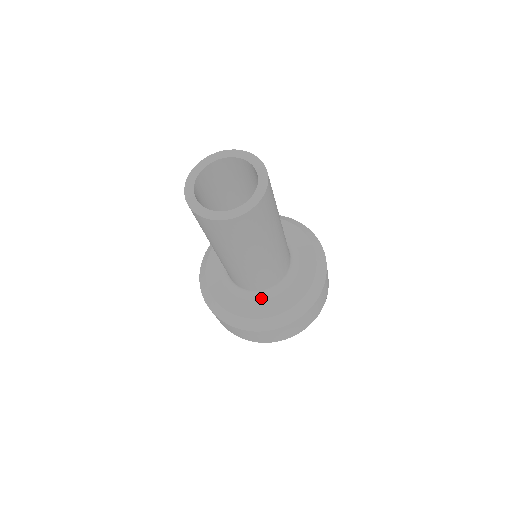
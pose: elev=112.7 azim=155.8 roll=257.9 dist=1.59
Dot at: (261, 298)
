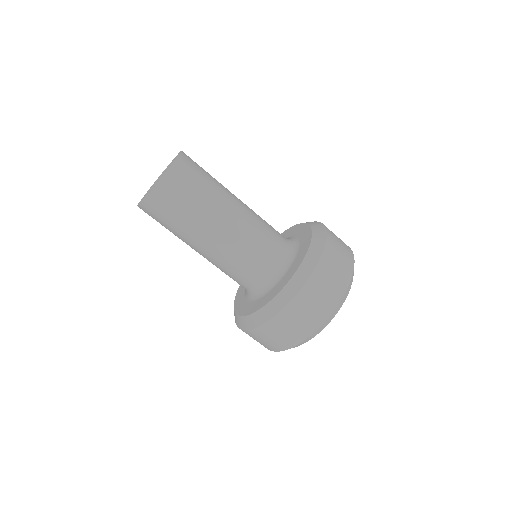
Dot at: (274, 283)
